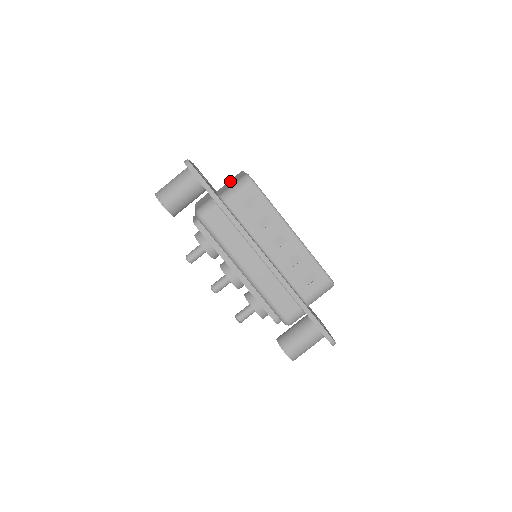
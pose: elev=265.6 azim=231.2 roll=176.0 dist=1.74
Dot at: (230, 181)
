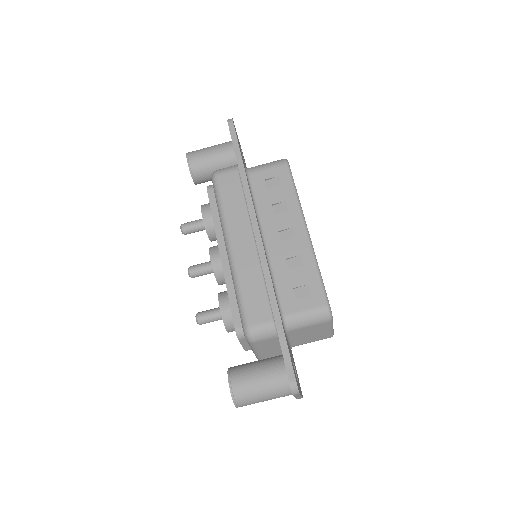
Dot at: occluded
